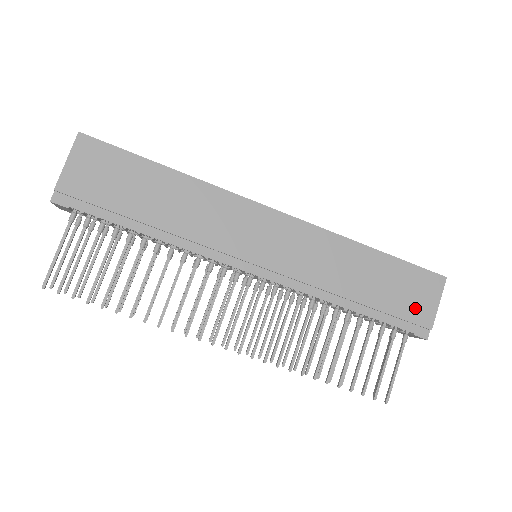
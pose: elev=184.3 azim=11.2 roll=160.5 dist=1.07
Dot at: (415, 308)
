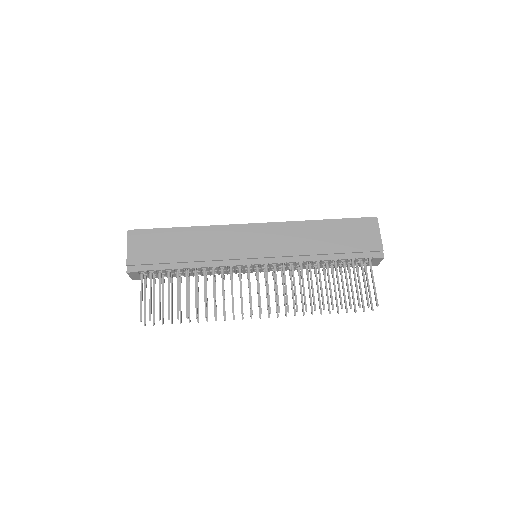
Dot at: (366, 242)
